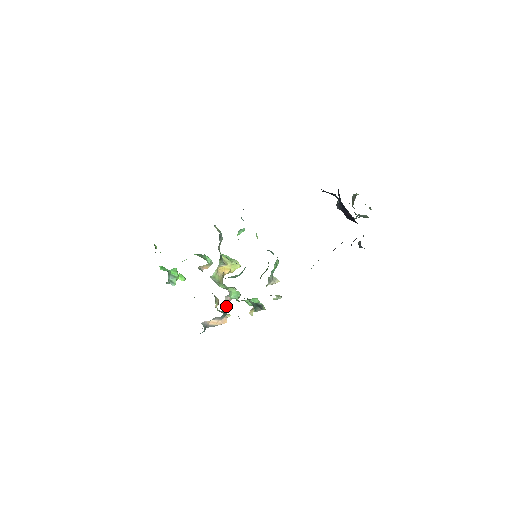
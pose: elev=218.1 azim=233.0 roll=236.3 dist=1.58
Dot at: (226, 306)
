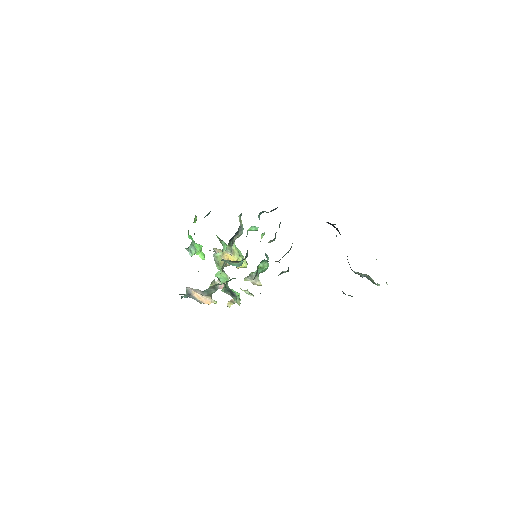
Dot at: occluded
